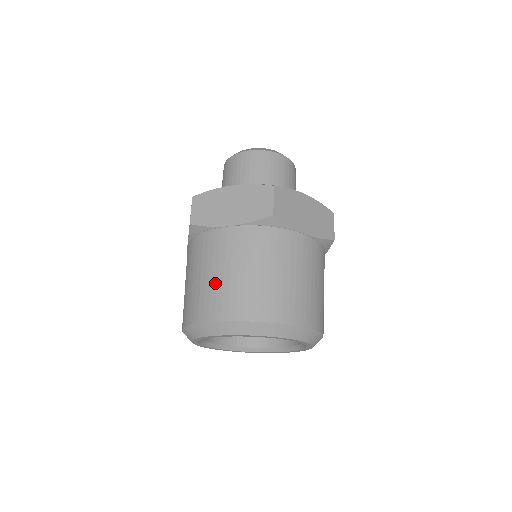
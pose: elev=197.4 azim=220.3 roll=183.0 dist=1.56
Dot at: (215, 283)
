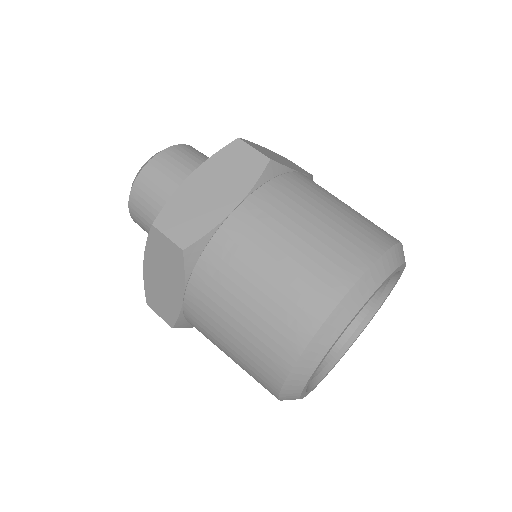
Dot at: (239, 357)
